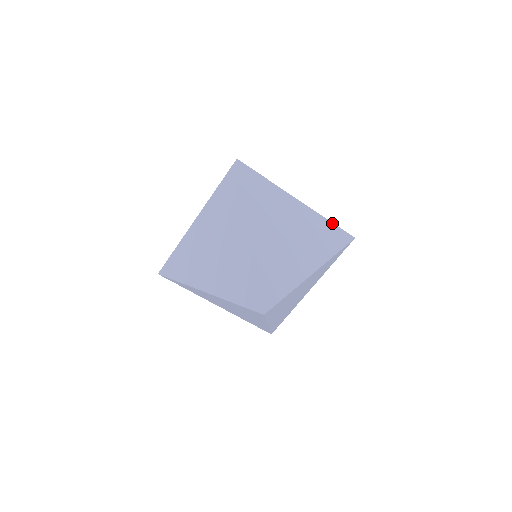
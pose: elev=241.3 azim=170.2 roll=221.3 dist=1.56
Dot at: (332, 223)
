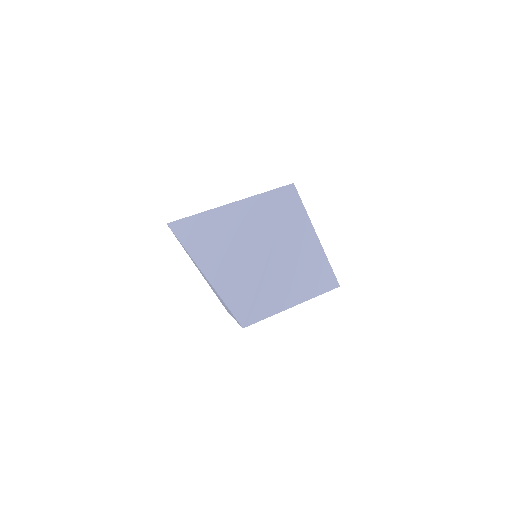
Dot at: (264, 193)
